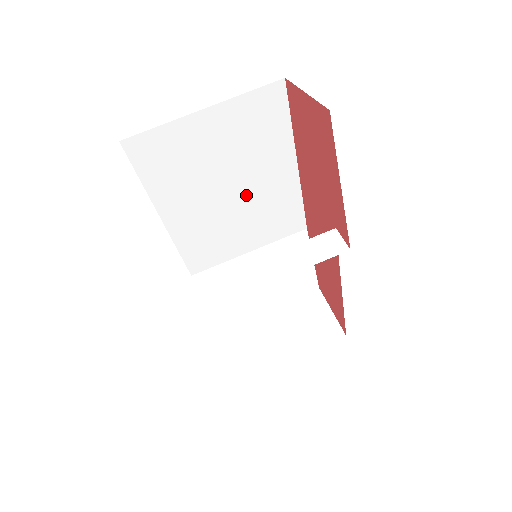
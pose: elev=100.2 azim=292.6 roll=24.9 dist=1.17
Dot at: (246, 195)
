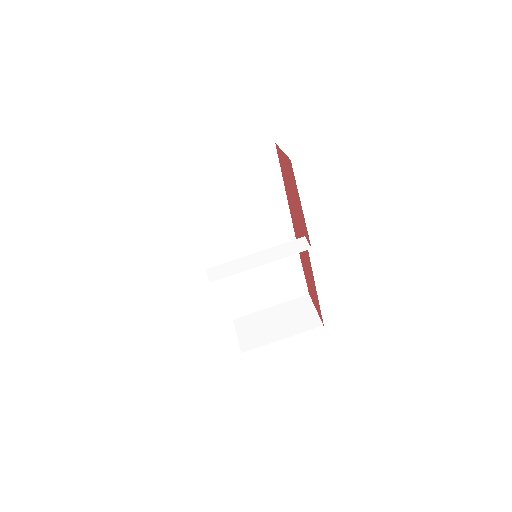
Dot at: (252, 216)
